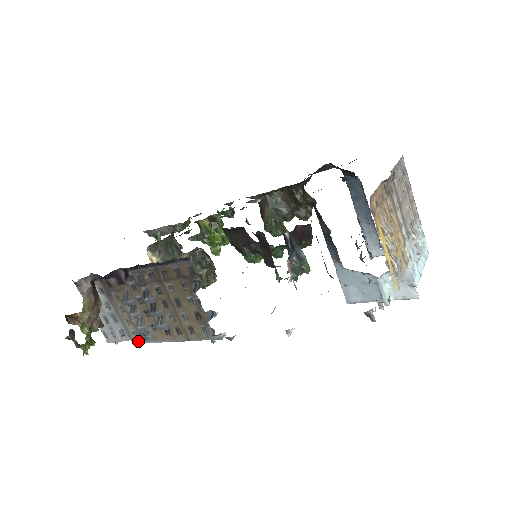
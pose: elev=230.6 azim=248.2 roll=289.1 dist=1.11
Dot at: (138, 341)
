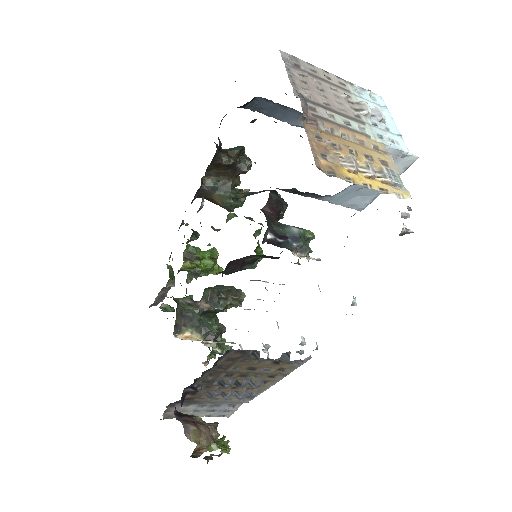
Dot at: (249, 400)
